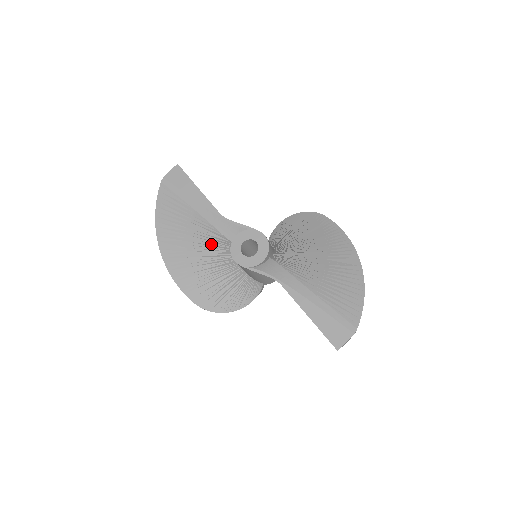
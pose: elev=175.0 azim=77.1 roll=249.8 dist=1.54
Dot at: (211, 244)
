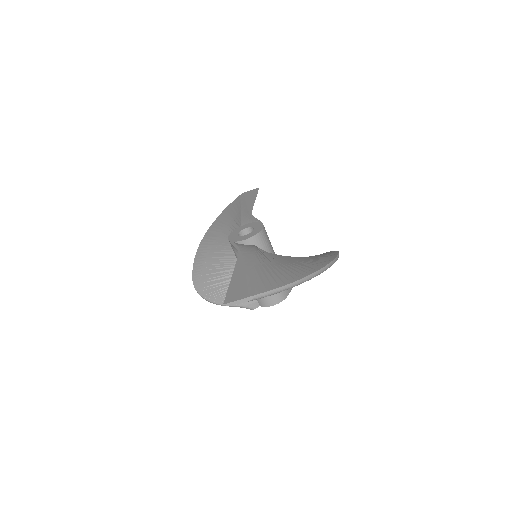
Dot at: occluded
